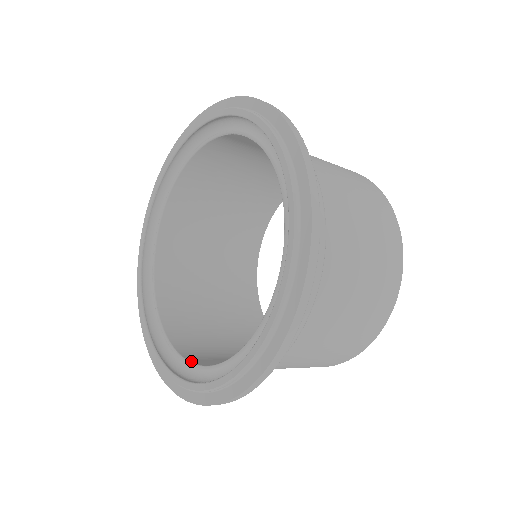
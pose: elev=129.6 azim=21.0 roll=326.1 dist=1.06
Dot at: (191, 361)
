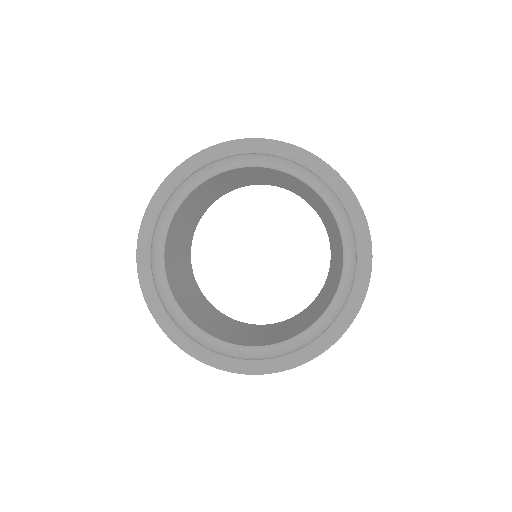
Dot at: (181, 307)
